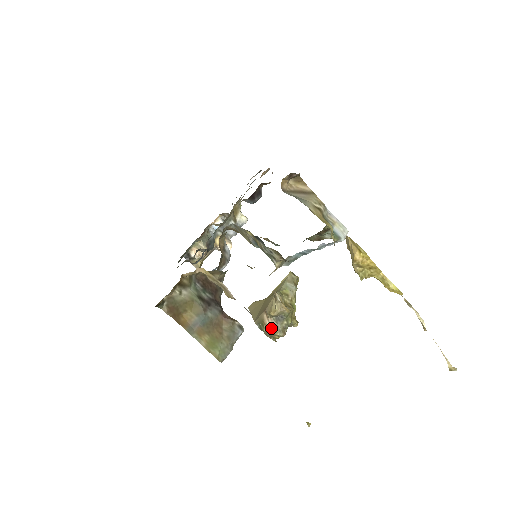
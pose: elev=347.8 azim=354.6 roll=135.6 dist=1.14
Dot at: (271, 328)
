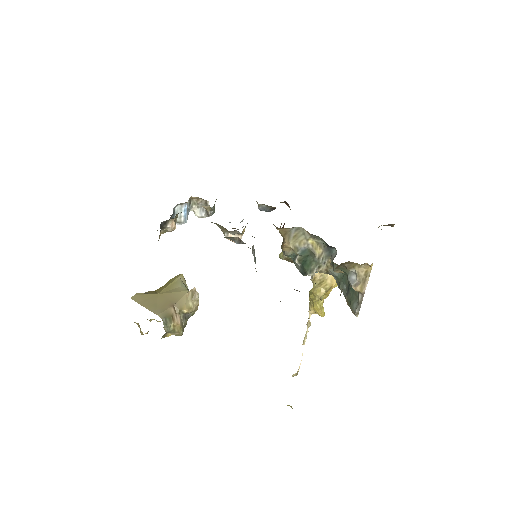
Dot at: (178, 325)
